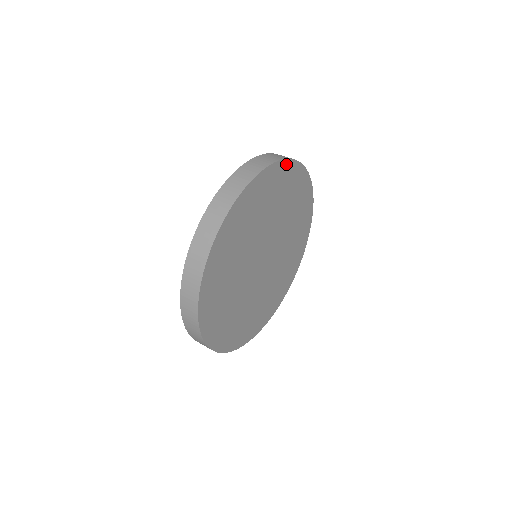
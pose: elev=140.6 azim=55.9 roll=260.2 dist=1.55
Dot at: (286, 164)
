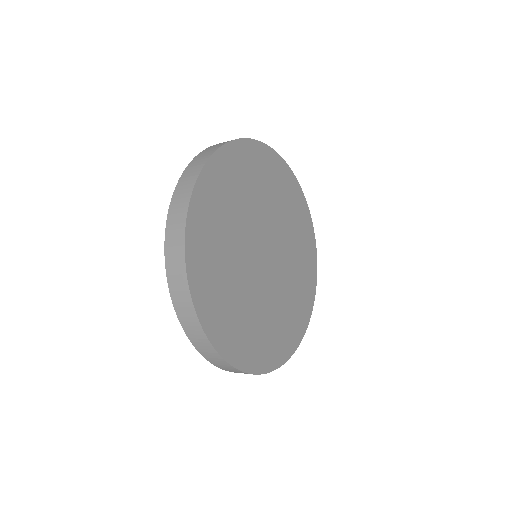
Dot at: (298, 188)
